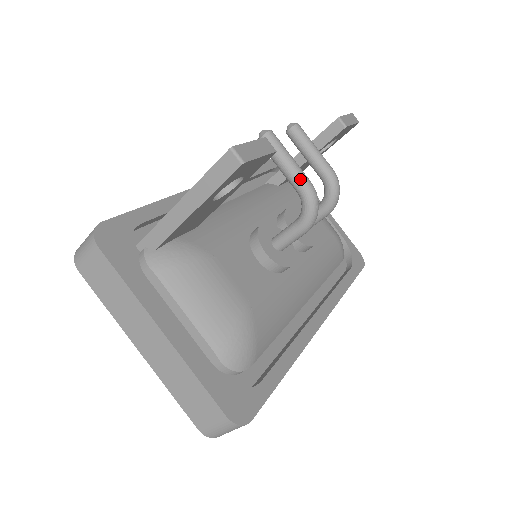
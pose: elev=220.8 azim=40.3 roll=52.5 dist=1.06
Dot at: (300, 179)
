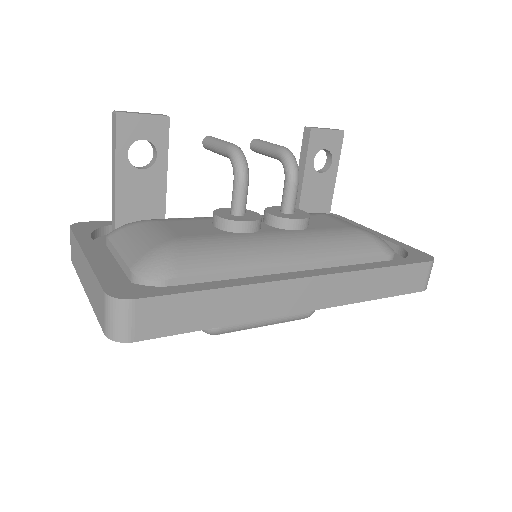
Dot at: (224, 145)
